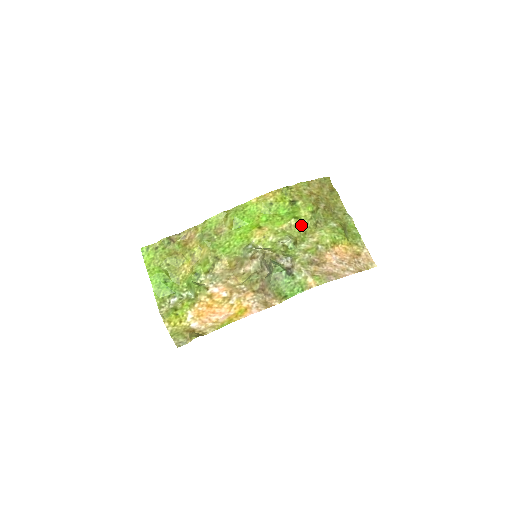
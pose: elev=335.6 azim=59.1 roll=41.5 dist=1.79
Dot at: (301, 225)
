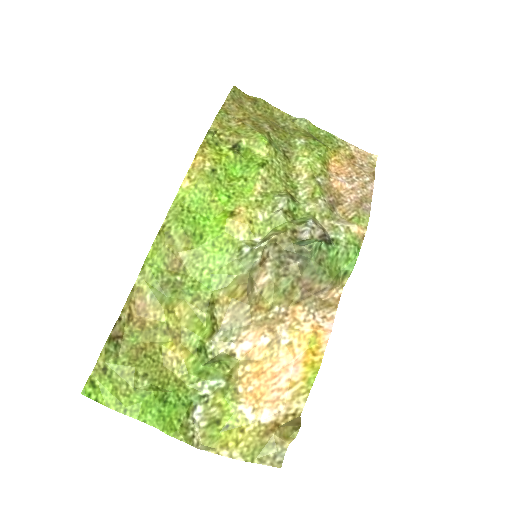
Dot at: (274, 170)
